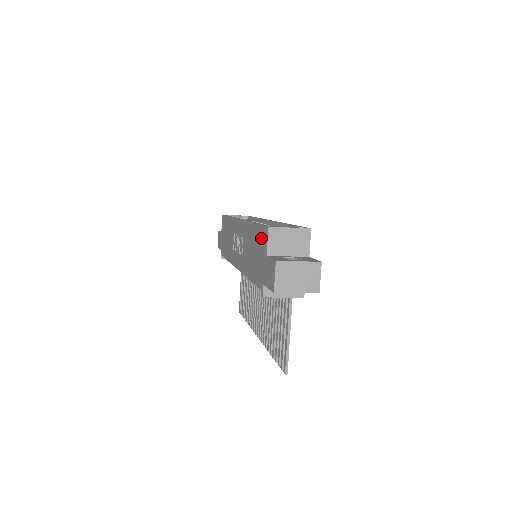
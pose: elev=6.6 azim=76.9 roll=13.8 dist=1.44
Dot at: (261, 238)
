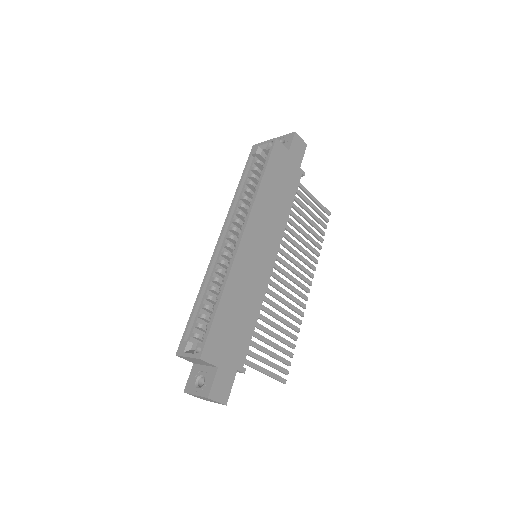
Dot at: occluded
